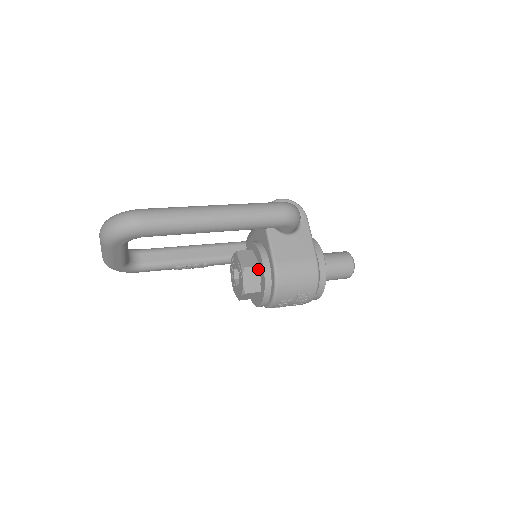
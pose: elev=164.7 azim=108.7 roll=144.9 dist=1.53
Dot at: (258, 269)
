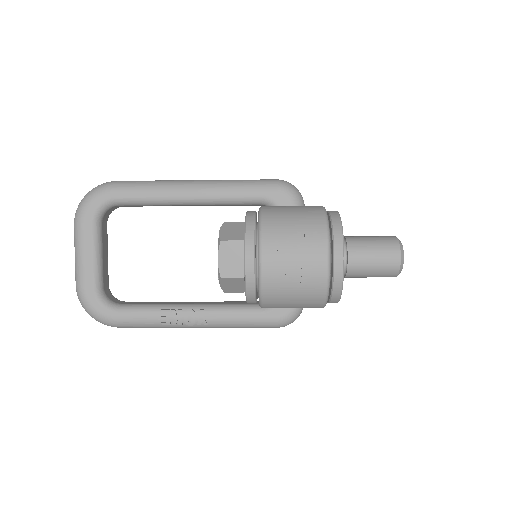
Dot at: (243, 224)
